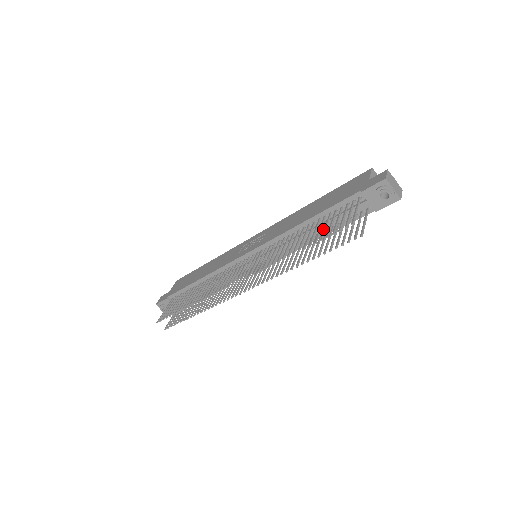
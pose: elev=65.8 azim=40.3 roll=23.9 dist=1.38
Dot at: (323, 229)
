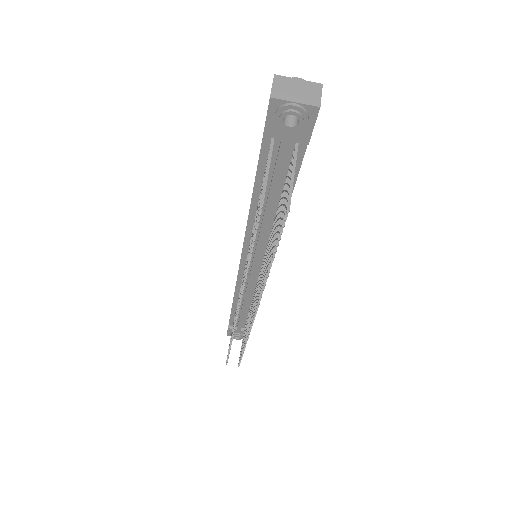
Dot at: (278, 199)
